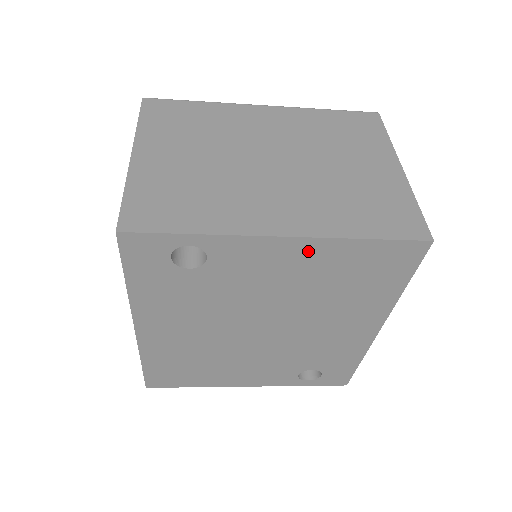
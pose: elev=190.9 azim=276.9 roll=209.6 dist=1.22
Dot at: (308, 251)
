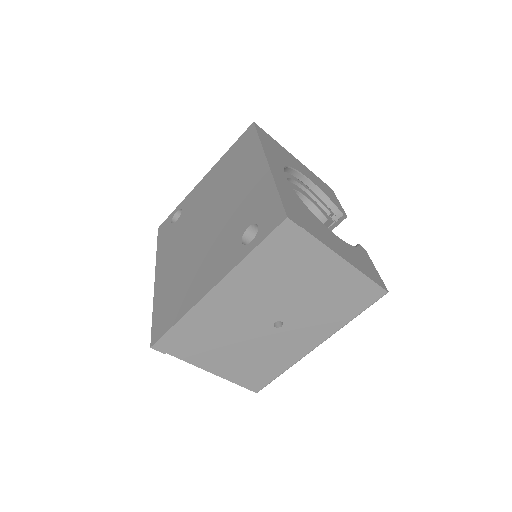
Dot at: (213, 173)
